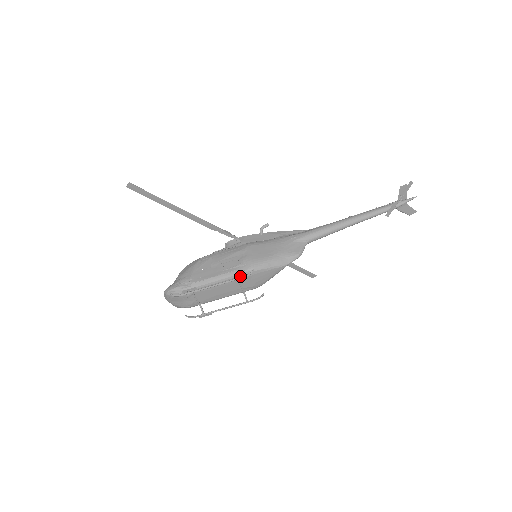
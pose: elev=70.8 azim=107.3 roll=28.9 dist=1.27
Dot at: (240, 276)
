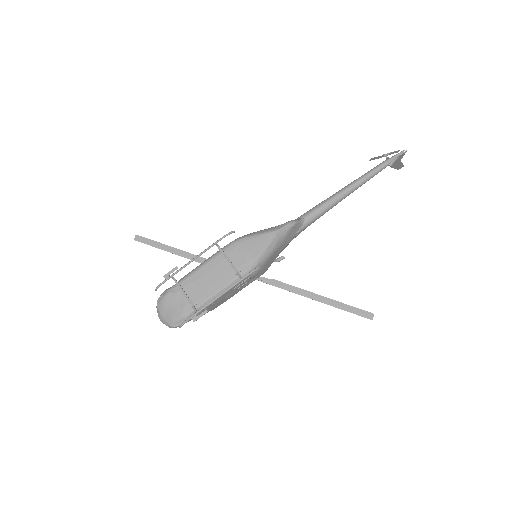
Dot at: (226, 250)
